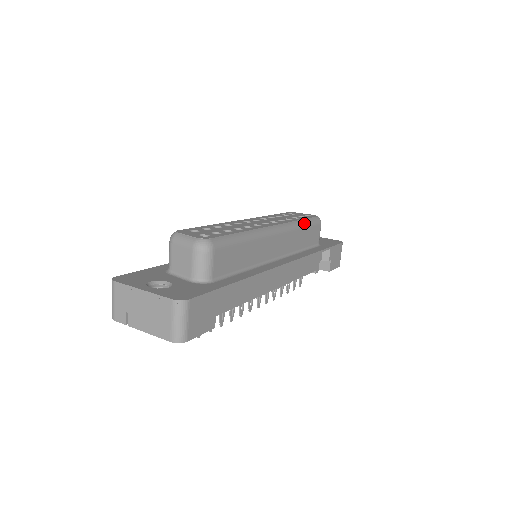
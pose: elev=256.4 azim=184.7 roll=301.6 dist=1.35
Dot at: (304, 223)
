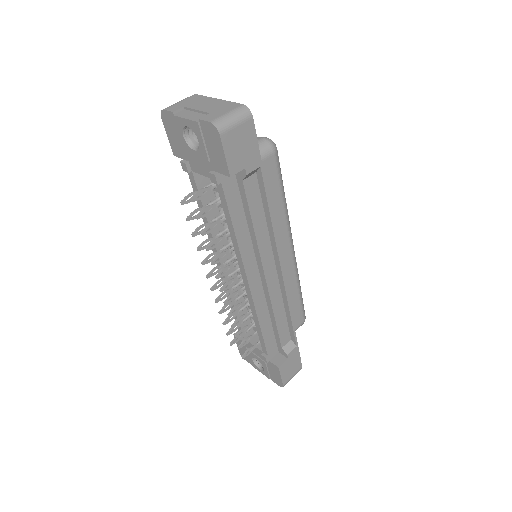
Dot at: occluded
